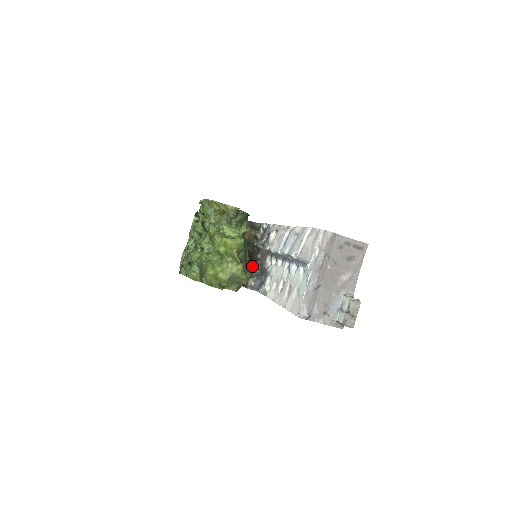
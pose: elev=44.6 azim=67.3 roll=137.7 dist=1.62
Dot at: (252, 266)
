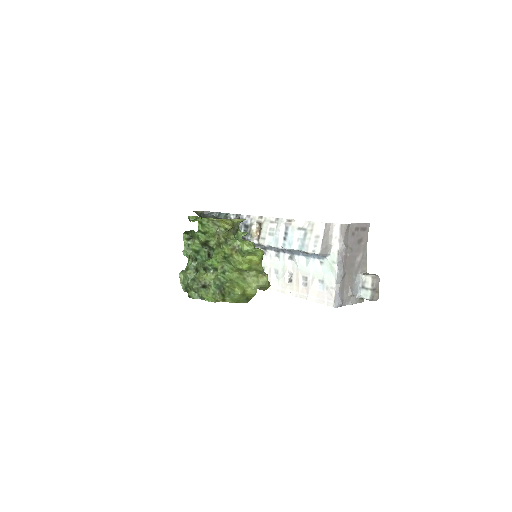
Dot at: occluded
